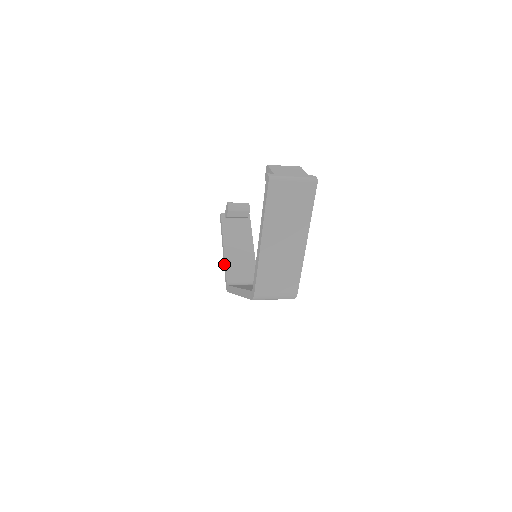
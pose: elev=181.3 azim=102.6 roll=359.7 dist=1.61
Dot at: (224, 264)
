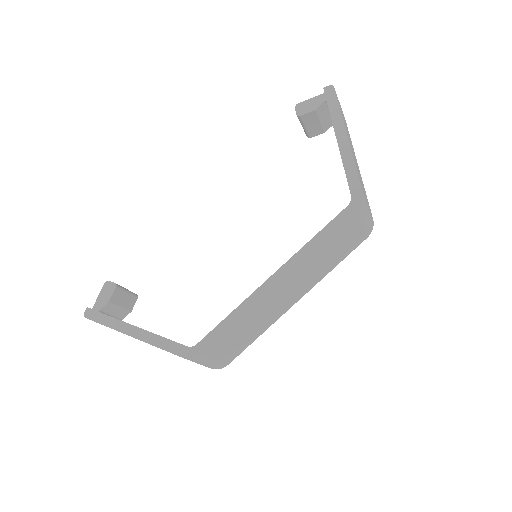
Dot at: (154, 340)
